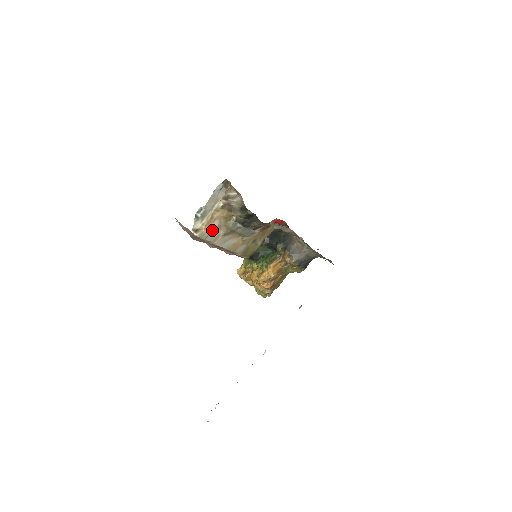
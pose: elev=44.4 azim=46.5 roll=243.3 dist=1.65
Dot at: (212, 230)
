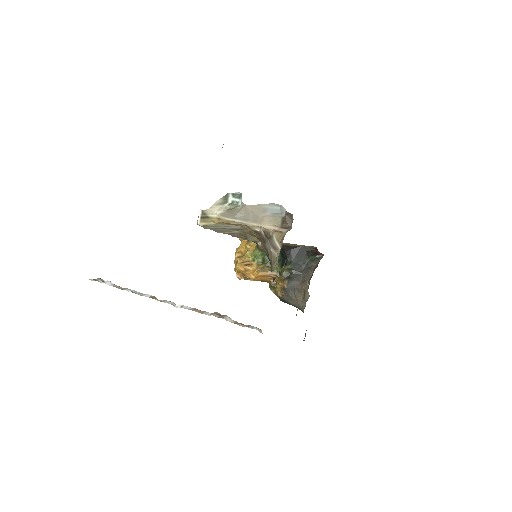
Dot at: (225, 227)
